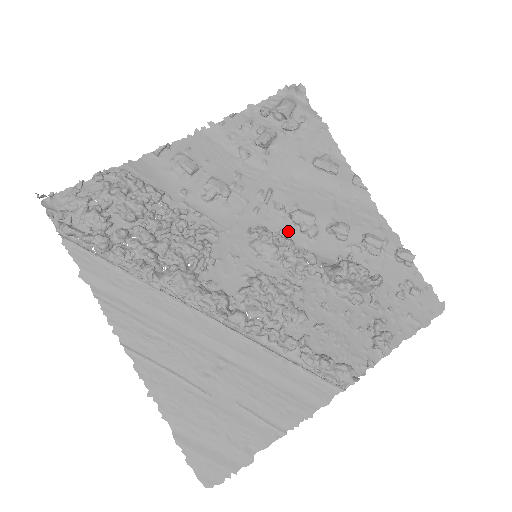
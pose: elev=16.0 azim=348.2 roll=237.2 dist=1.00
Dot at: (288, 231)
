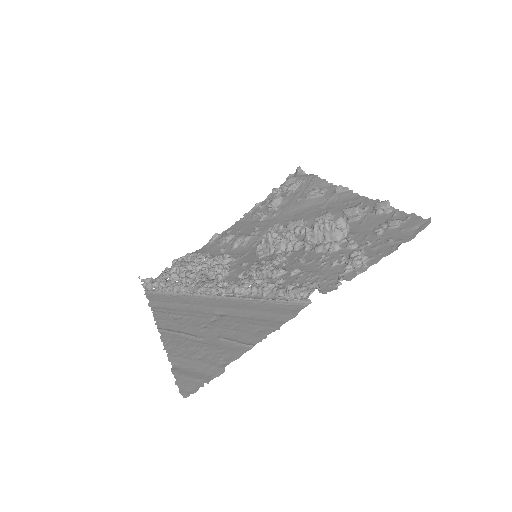
Dot at: occluded
